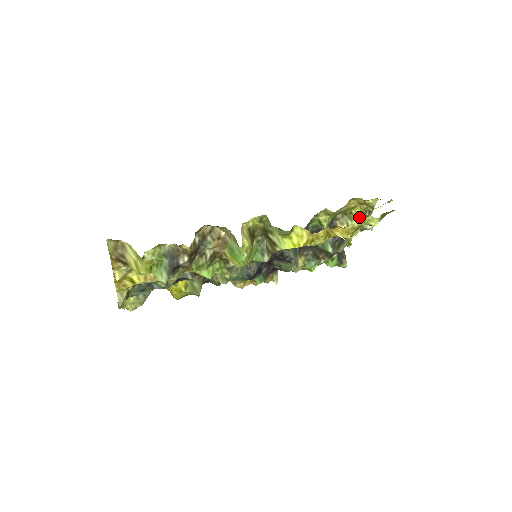
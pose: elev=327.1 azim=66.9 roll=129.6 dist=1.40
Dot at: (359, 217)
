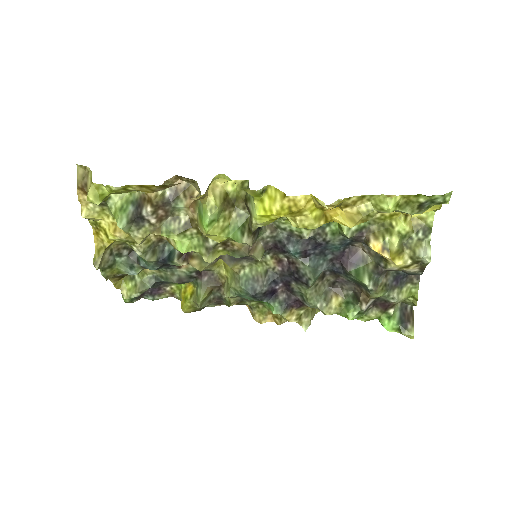
Dot at: (405, 235)
